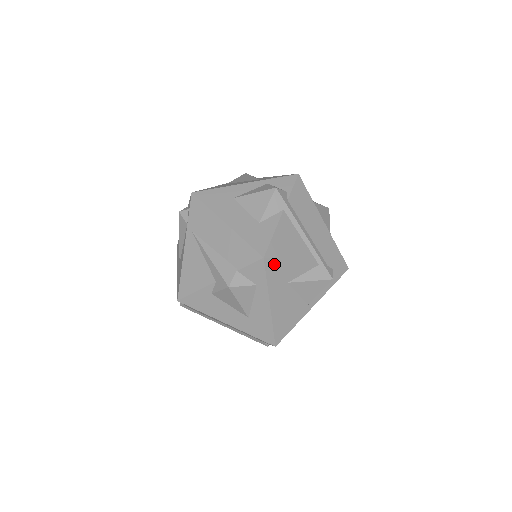
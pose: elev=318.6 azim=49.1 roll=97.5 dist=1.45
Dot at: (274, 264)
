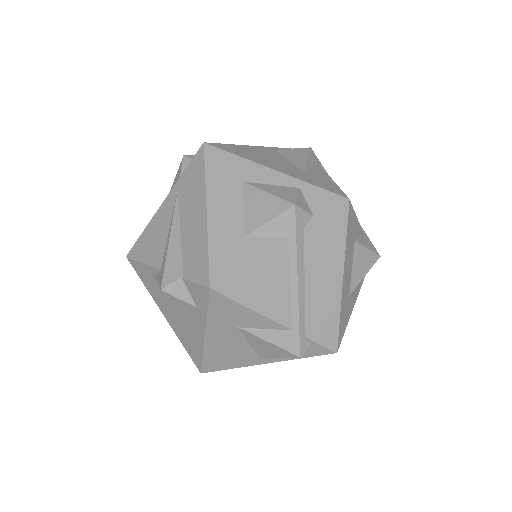
Dot at: (224, 301)
